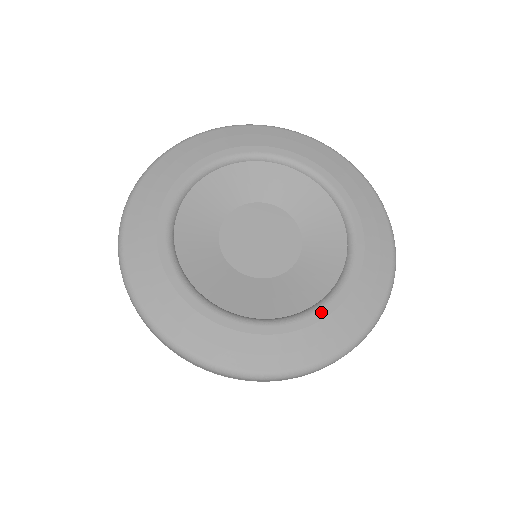
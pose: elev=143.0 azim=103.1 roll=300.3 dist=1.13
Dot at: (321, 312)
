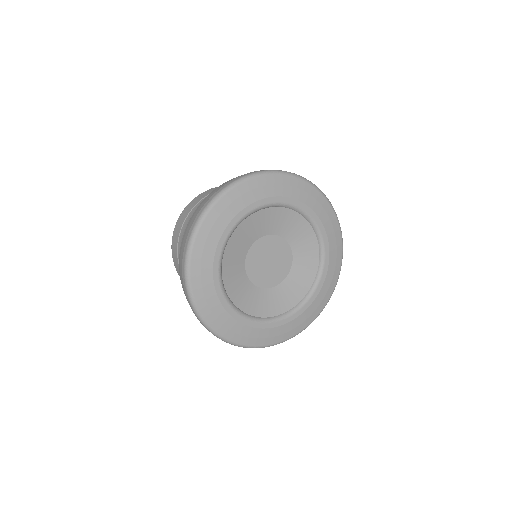
Dot at: (300, 311)
